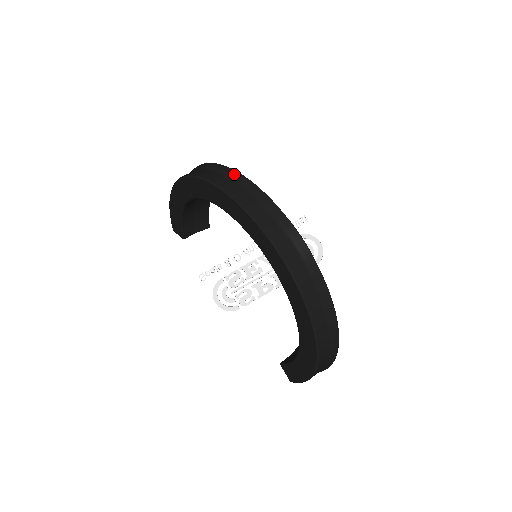
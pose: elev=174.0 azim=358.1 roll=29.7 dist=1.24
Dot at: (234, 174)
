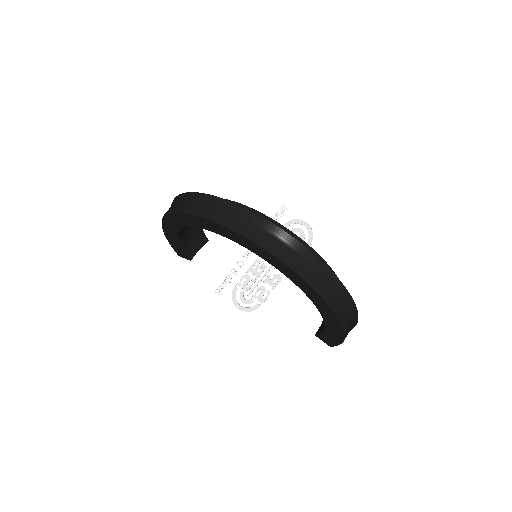
Dot at: (207, 198)
